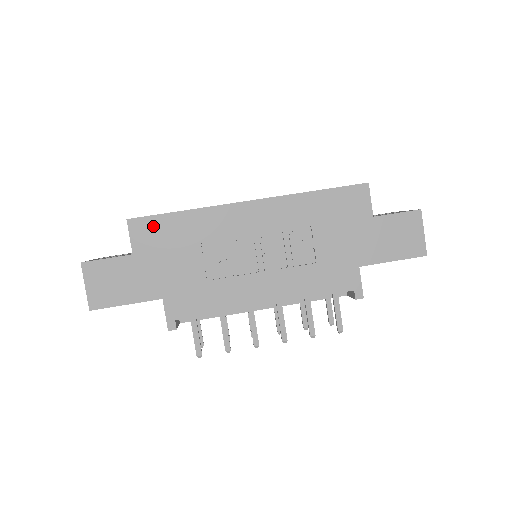
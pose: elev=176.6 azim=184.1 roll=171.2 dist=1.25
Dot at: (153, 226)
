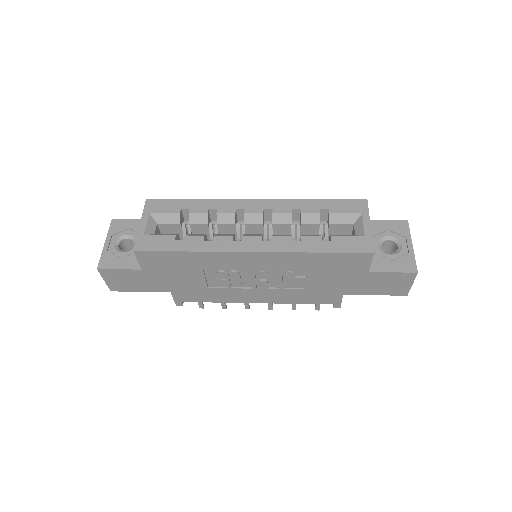
Dot at: (158, 257)
